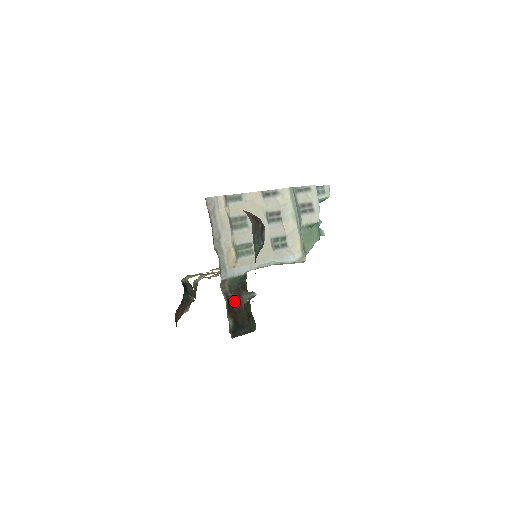
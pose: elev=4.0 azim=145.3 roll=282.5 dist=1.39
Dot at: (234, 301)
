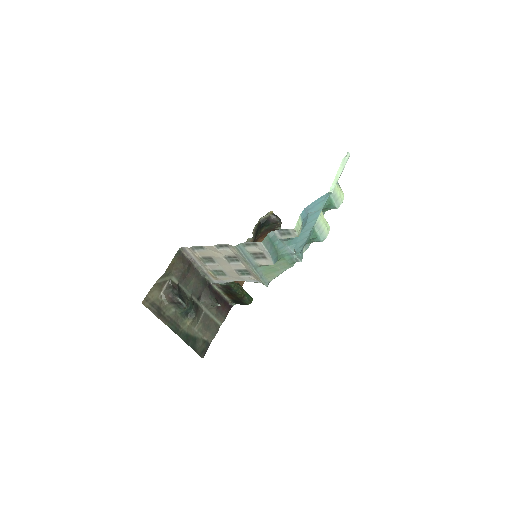
Dot at: (228, 291)
